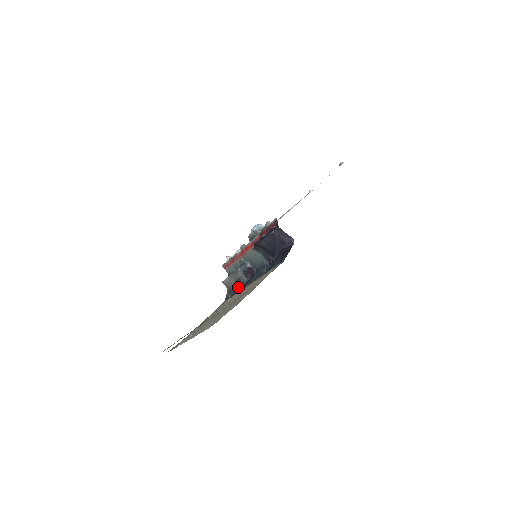
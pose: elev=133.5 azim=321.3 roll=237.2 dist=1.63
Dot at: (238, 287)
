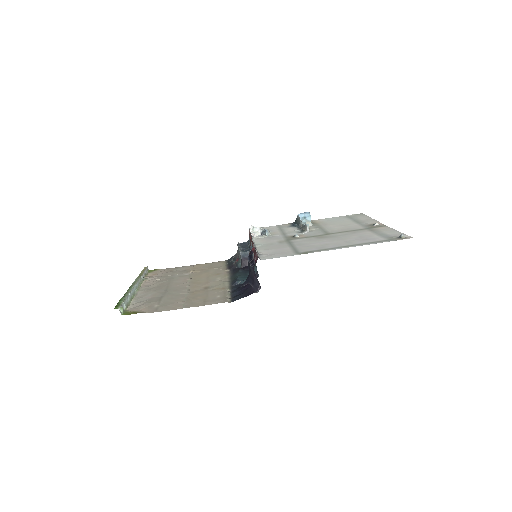
Dot at: (234, 264)
